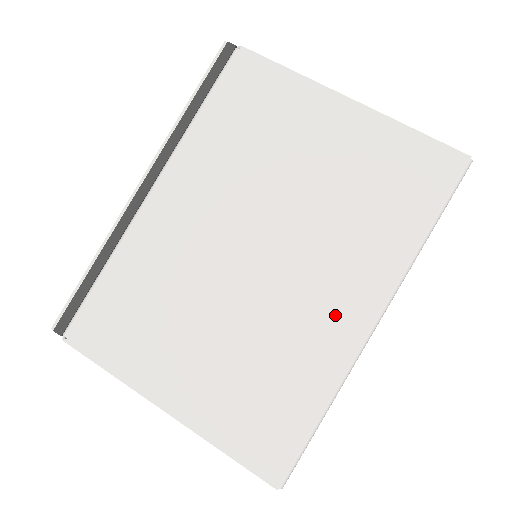
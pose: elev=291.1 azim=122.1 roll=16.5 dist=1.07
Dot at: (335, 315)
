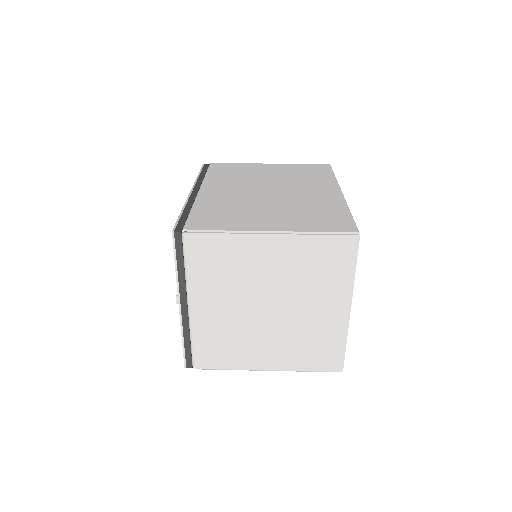
Dot at: (323, 194)
